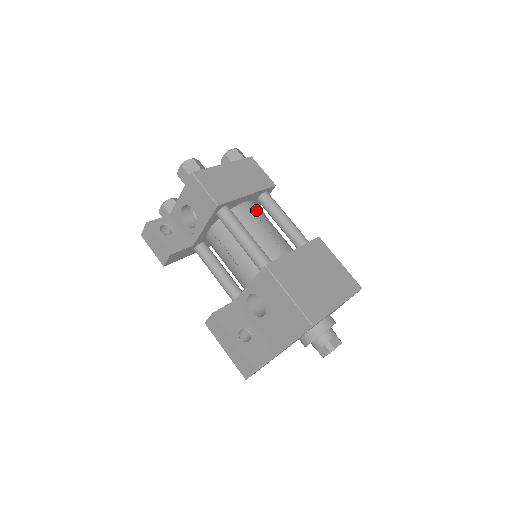
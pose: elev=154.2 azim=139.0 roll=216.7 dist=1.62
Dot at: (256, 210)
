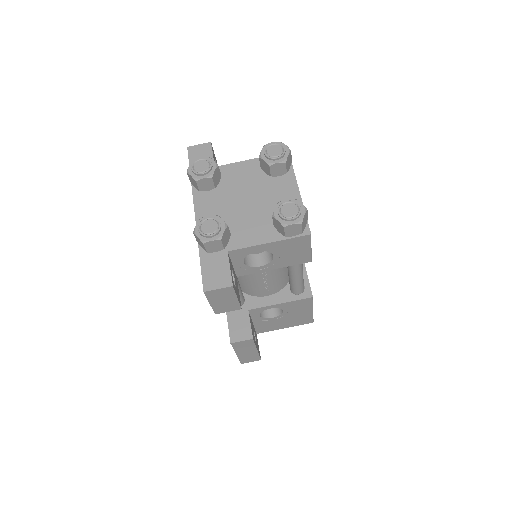
Dot at: occluded
